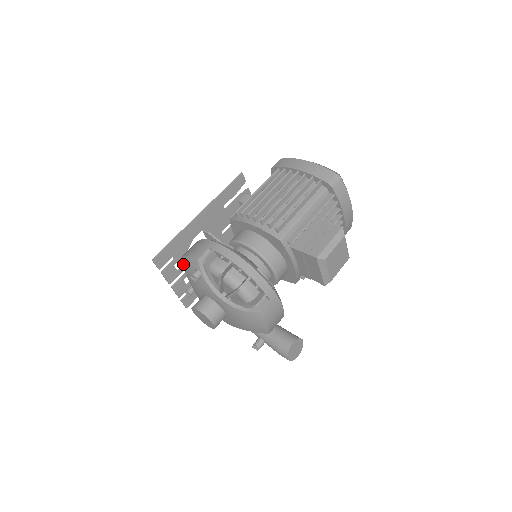
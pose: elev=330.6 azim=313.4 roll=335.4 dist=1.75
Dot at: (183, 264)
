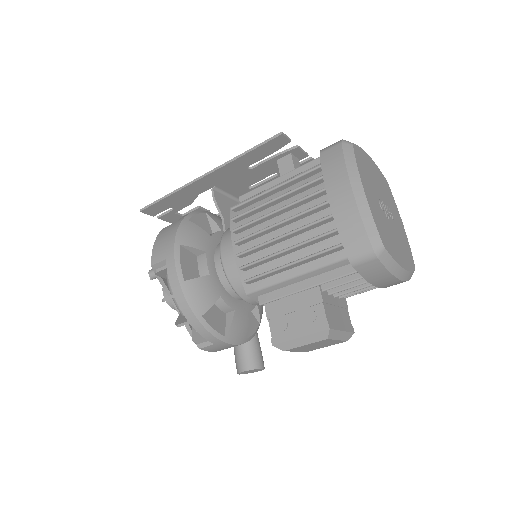
Dot at: occluded
